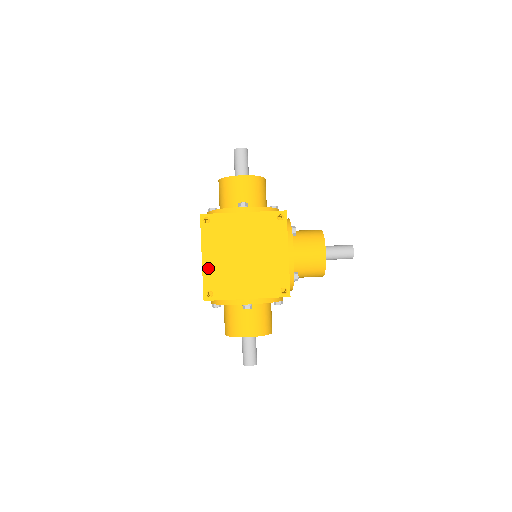
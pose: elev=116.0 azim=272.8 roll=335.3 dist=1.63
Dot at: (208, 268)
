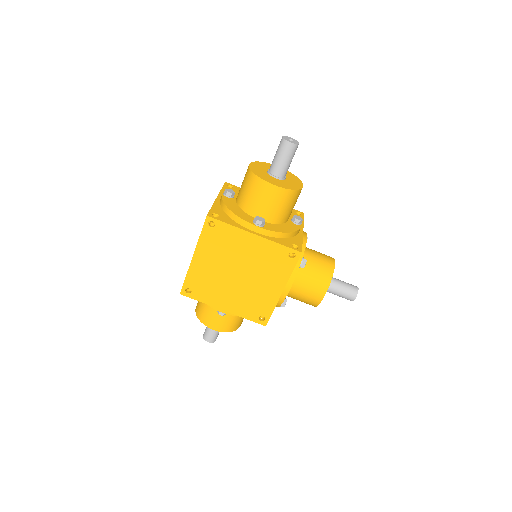
Dot at: (195, 269)
